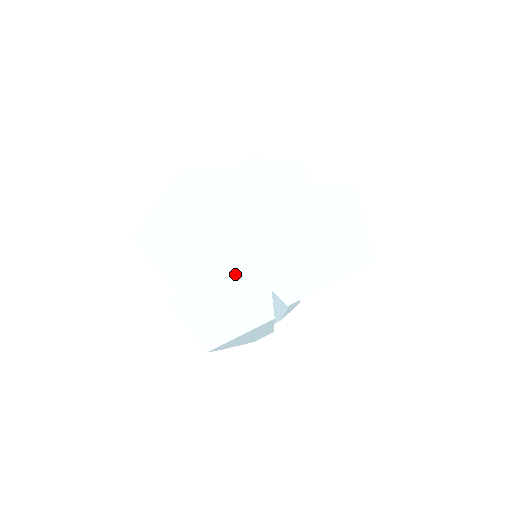
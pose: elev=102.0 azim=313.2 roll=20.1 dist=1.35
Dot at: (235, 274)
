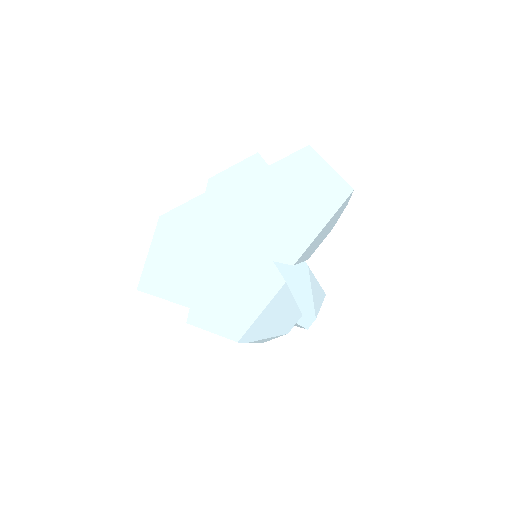
Dot at: (236, 267)
